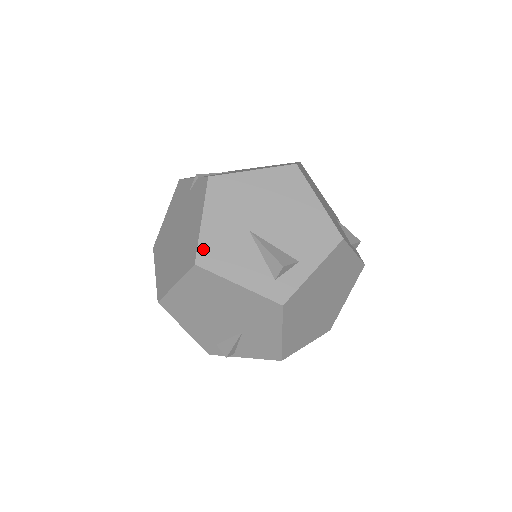
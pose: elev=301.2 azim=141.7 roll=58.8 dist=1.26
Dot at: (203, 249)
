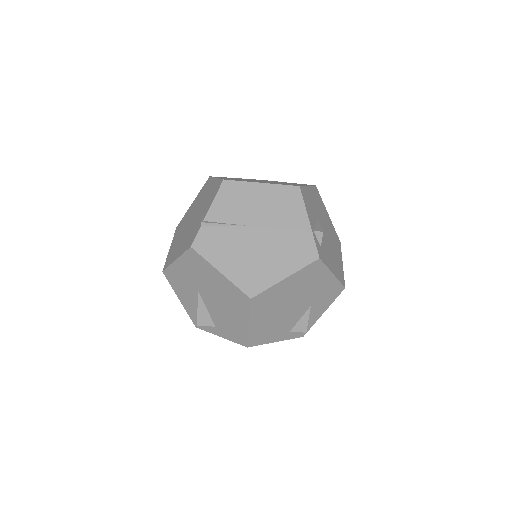
Dot at: (169, 271)
